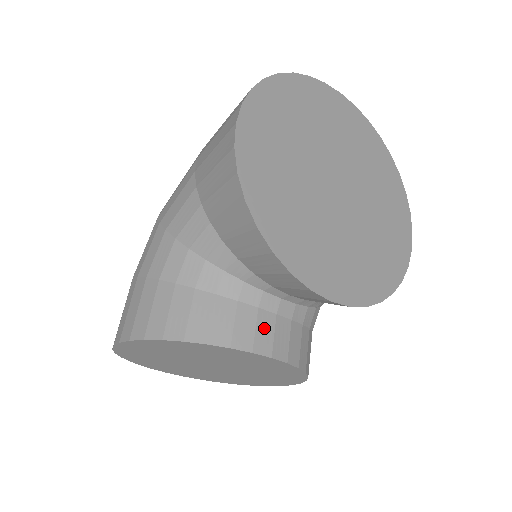
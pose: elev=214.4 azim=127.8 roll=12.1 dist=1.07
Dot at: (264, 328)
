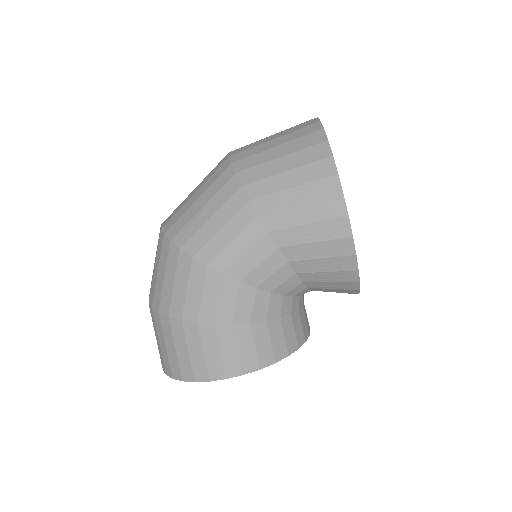
Dot at: (306, 316)
